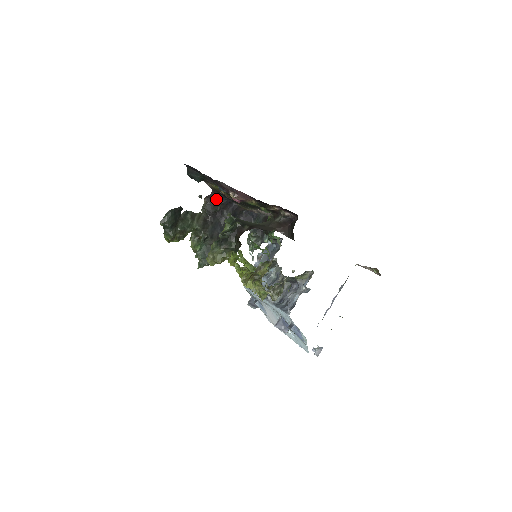
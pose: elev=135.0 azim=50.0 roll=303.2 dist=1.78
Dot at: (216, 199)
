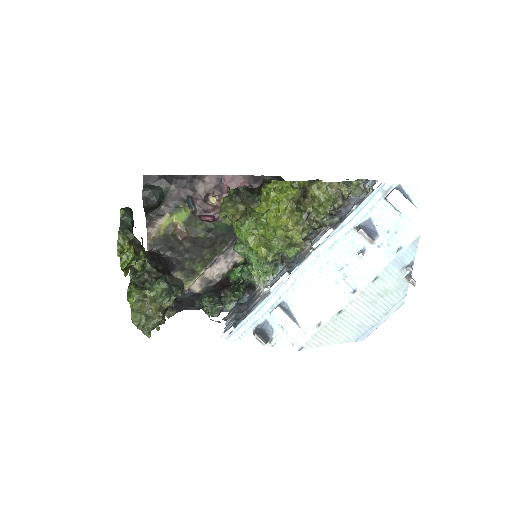
Dot at: (156, 255)
